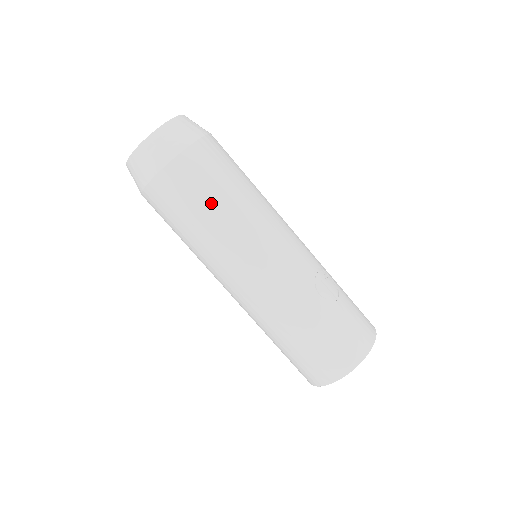
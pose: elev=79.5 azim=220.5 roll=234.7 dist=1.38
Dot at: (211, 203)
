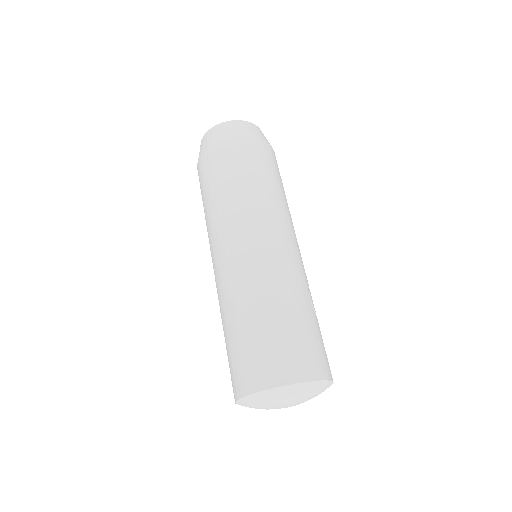
Dot at: (269, 177)
